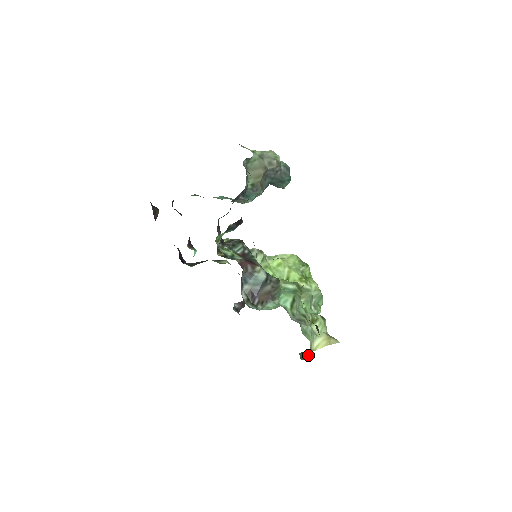
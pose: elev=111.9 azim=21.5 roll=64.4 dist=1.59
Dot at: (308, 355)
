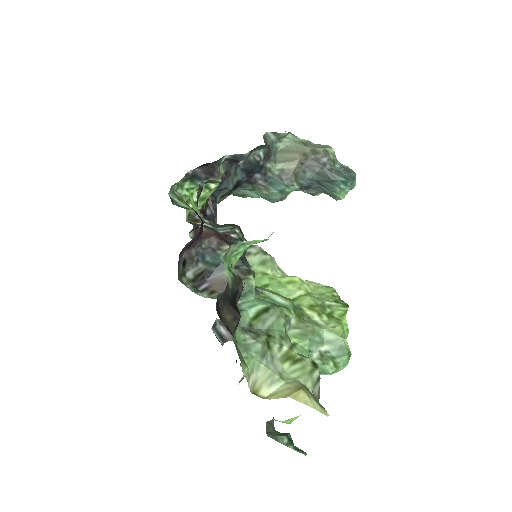
Dot at: (291, 441)
